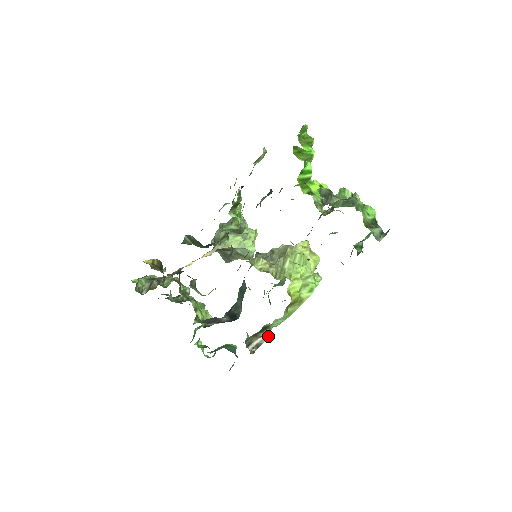
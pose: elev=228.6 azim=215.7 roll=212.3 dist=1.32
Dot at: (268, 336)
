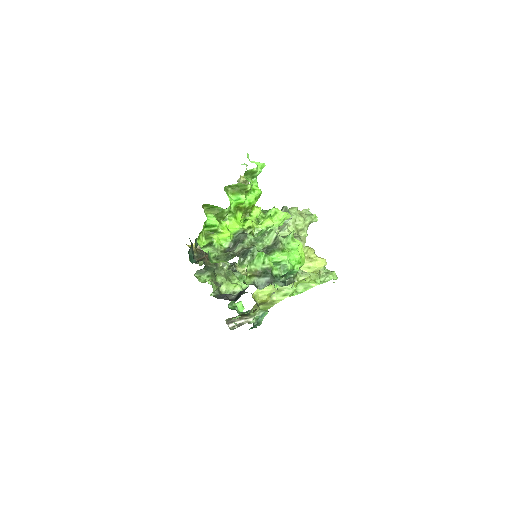
Dot at: (251, 319)
